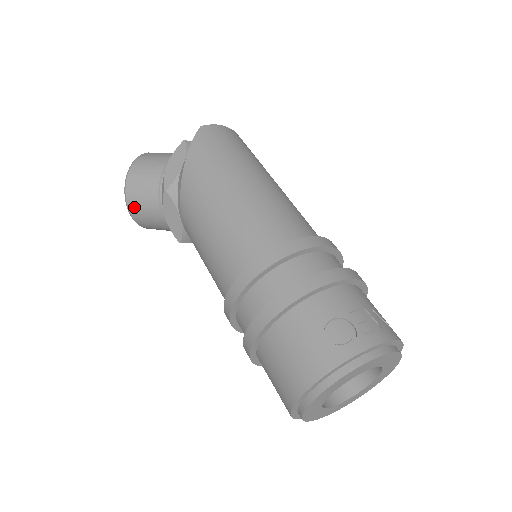
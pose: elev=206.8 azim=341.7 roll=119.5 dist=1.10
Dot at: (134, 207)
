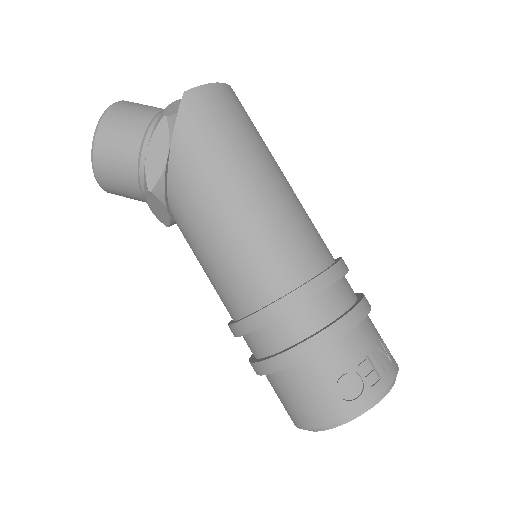
Dot at: (107, 185)
